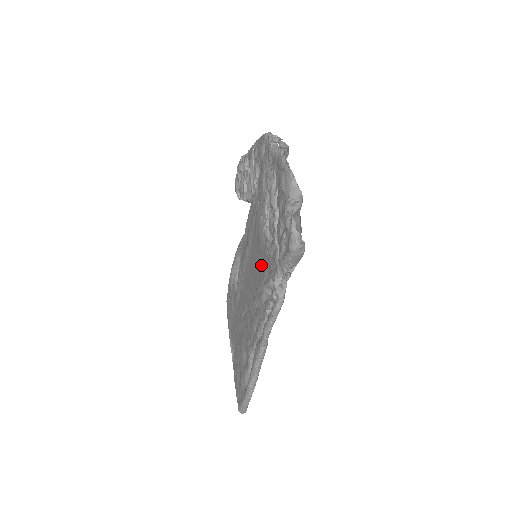
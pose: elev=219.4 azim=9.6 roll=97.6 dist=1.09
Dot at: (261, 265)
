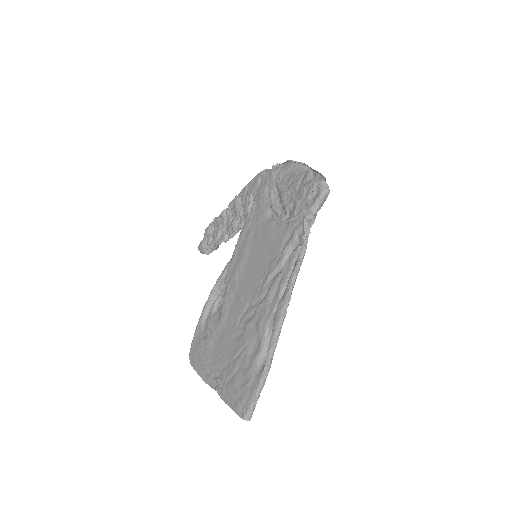
Dot at: (274, 243)
